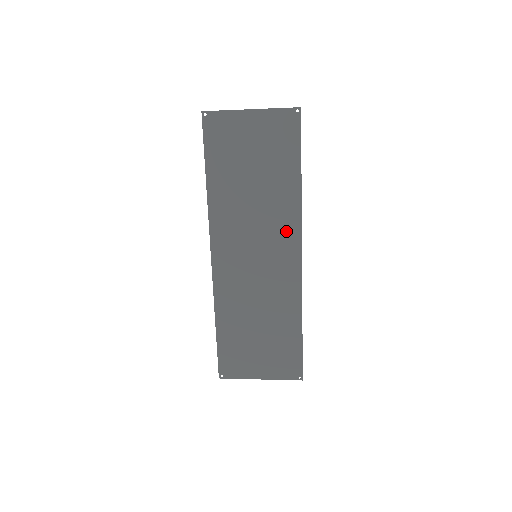
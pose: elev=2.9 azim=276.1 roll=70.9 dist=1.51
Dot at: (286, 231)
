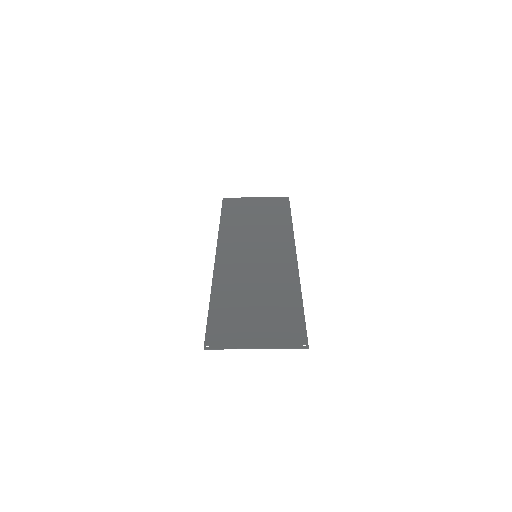
Dot at: (282, 243)
